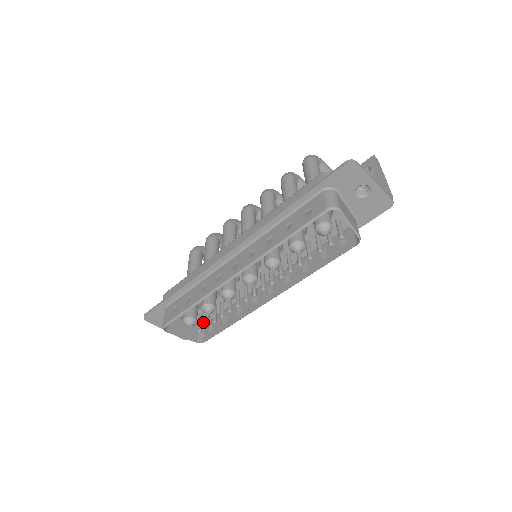
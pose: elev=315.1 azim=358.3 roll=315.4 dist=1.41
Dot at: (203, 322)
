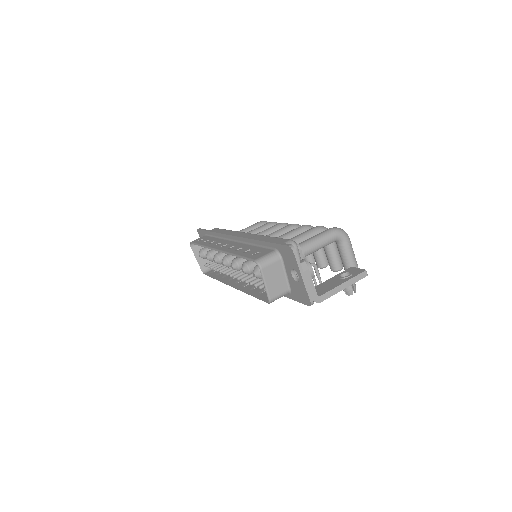
Dot at: occluded
